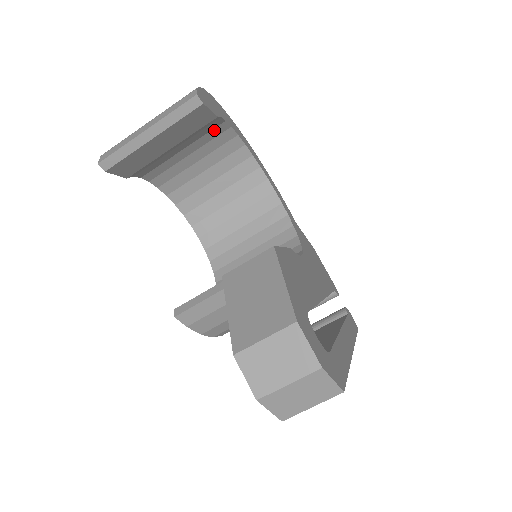
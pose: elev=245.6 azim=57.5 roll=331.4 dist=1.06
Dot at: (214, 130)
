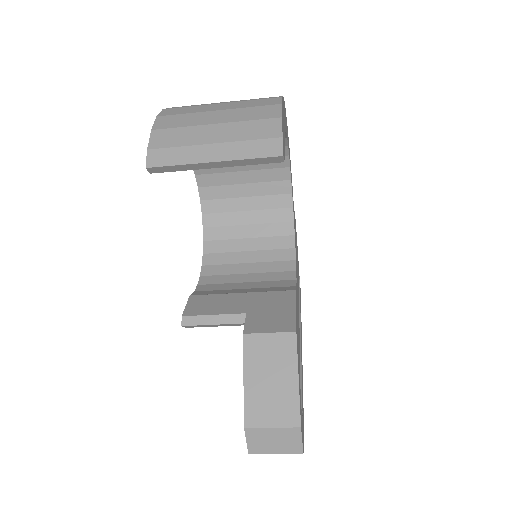
Dot at: occluded
